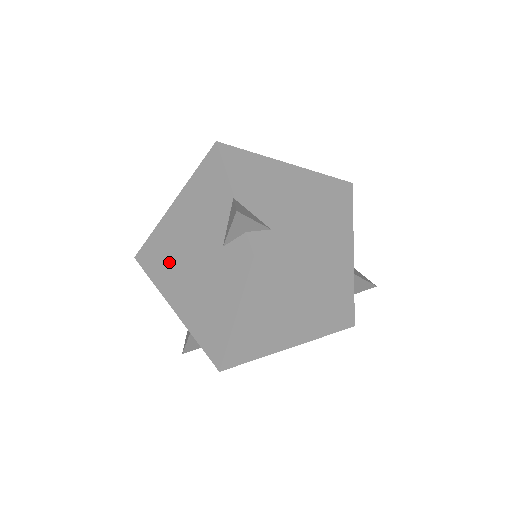
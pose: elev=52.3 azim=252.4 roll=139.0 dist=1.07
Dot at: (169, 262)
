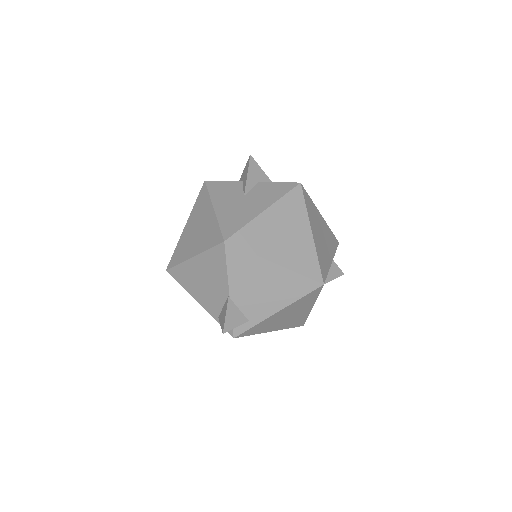
Dot at: (188, 292)
